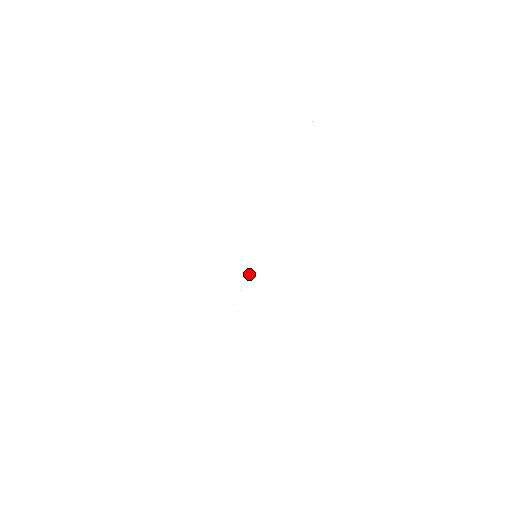
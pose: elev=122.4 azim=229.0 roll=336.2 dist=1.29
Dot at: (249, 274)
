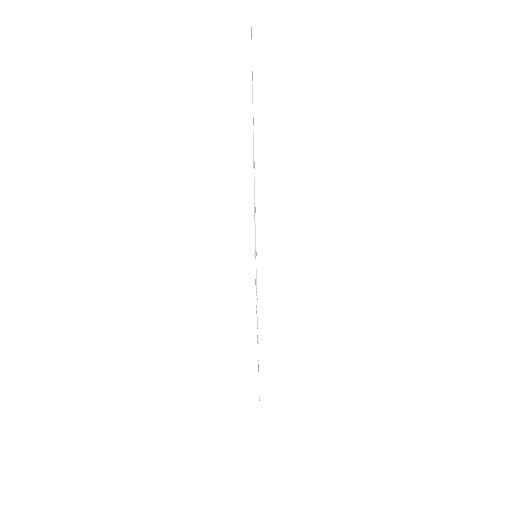
Dot at: (256, 285)
